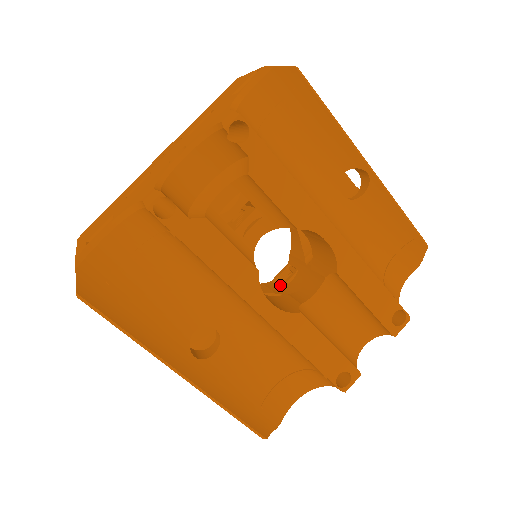
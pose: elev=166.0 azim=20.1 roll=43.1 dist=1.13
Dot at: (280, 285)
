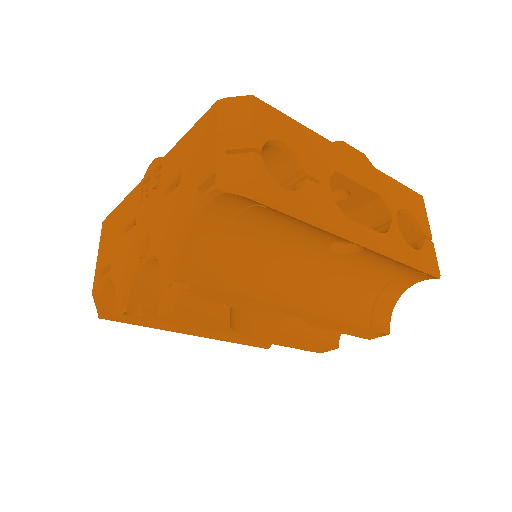
Dot at: occluded
